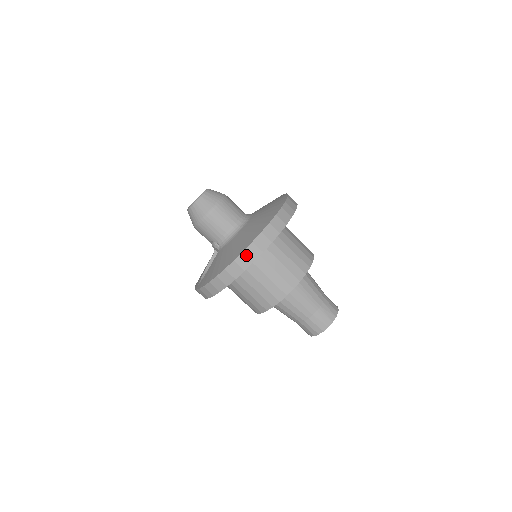
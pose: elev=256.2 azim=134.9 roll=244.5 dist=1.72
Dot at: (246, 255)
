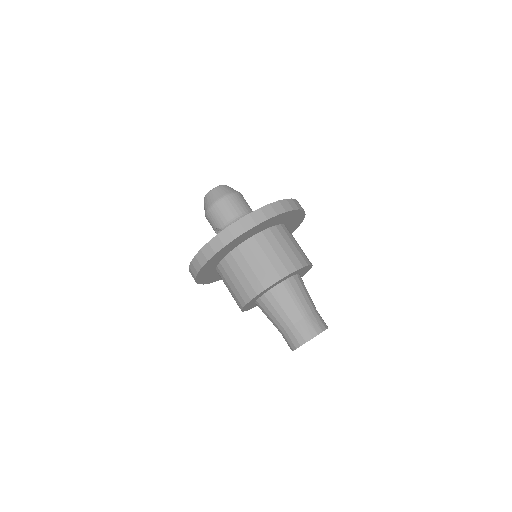
Dot at: (240, 224)
